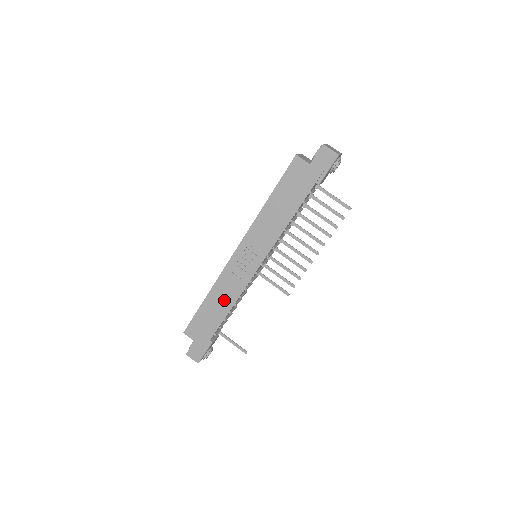
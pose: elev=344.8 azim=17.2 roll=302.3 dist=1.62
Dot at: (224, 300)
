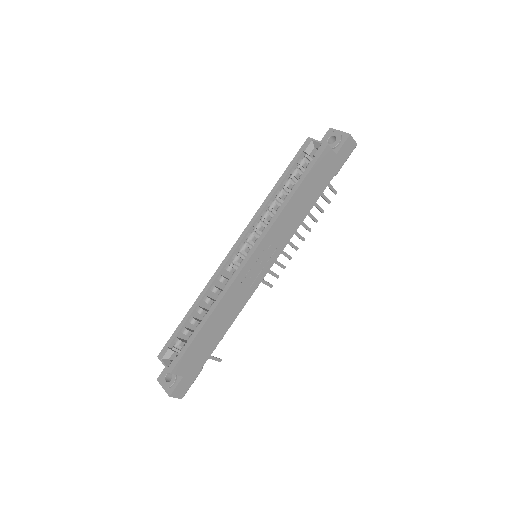
Dot at: (227, 316)
